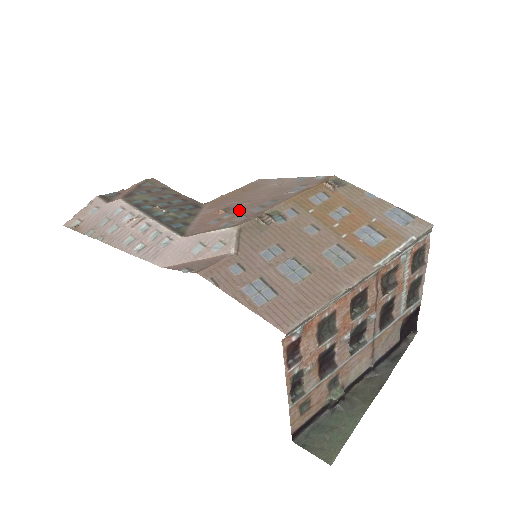
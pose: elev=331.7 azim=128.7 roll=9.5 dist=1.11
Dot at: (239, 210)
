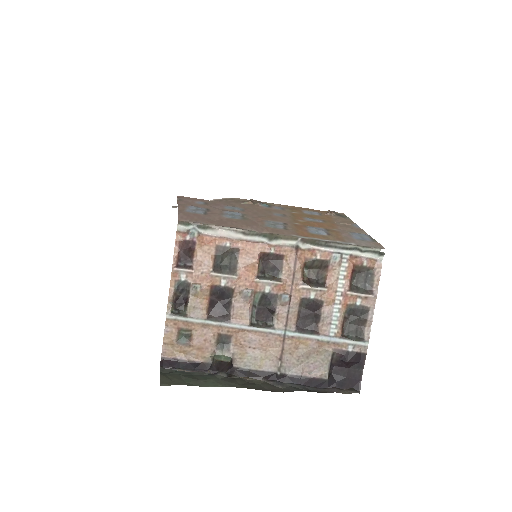
Dot at: occluded
